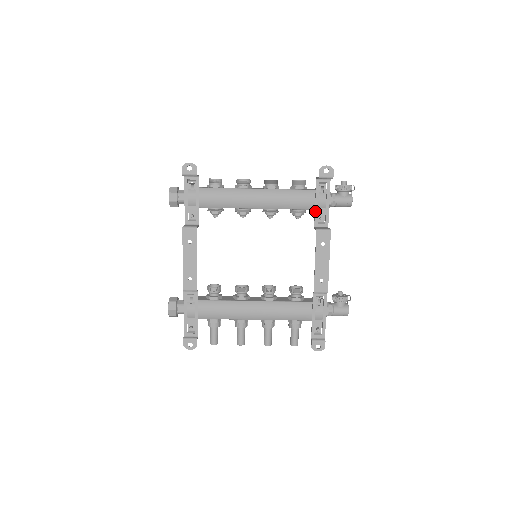
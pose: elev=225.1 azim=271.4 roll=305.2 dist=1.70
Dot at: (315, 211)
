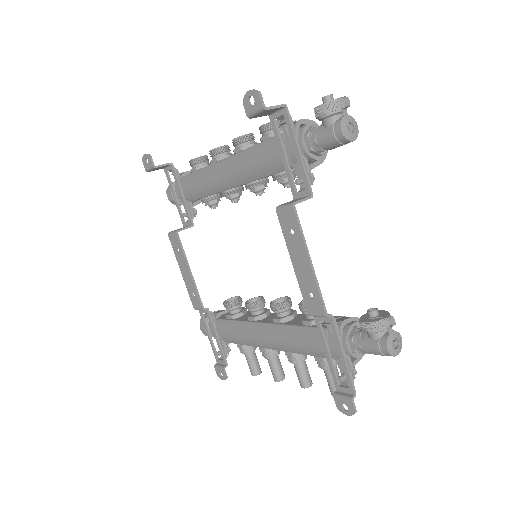
Dot at: (286, 172)
